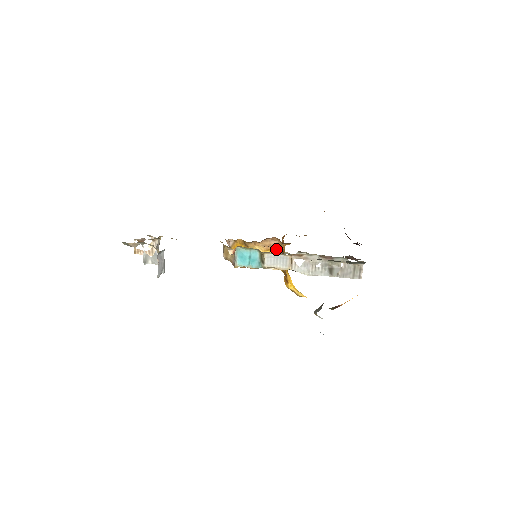
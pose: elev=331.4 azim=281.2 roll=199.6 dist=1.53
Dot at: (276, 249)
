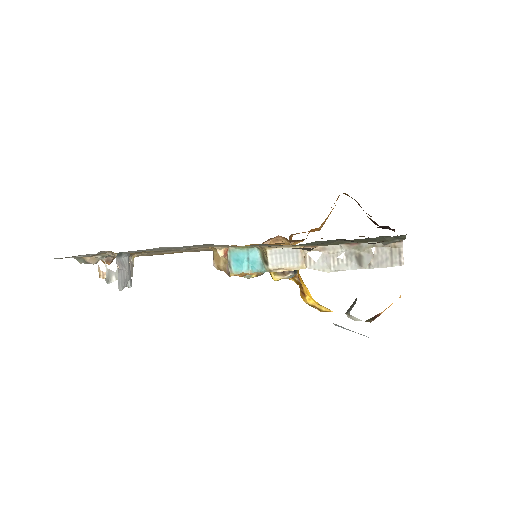
Dot at: occluded
